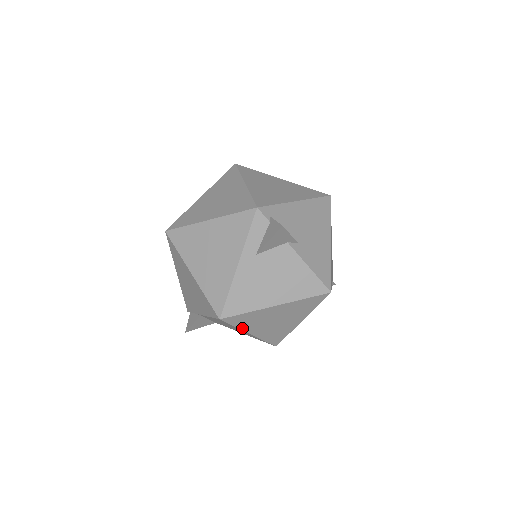
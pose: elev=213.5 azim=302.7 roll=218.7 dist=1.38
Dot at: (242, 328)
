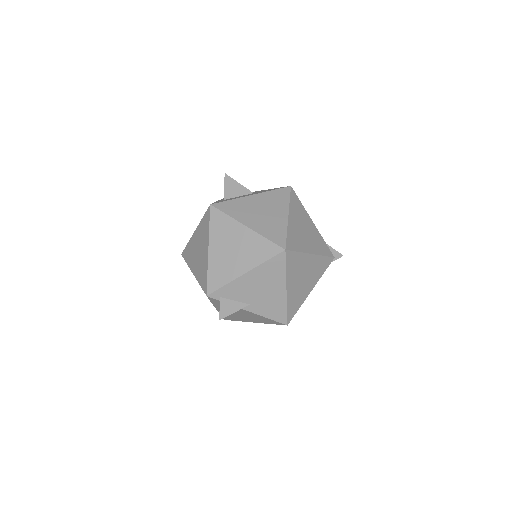
Dot at: occluded
